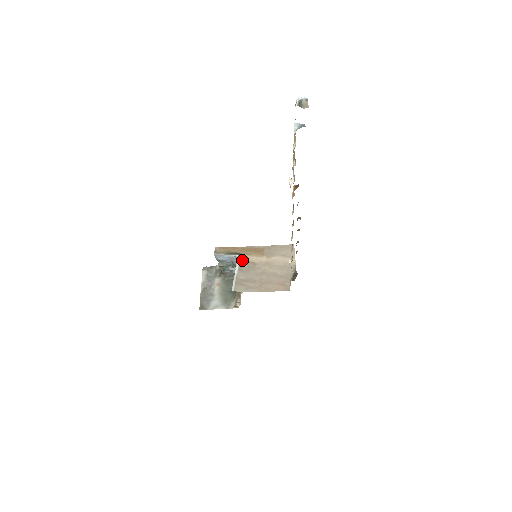
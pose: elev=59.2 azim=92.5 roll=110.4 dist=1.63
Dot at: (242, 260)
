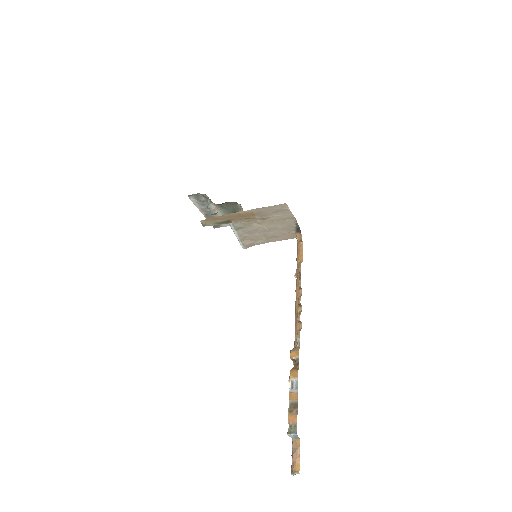
Dot at: (236, 225)
